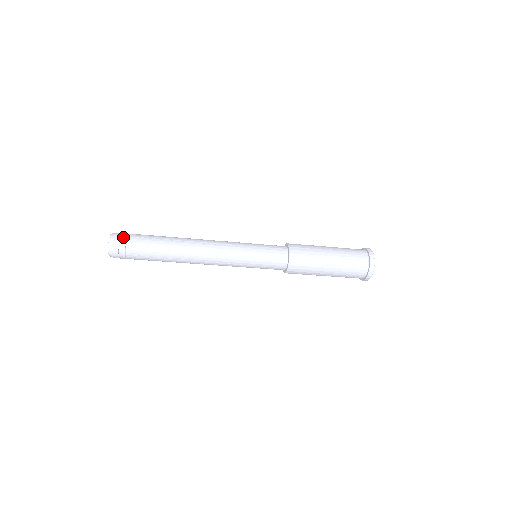
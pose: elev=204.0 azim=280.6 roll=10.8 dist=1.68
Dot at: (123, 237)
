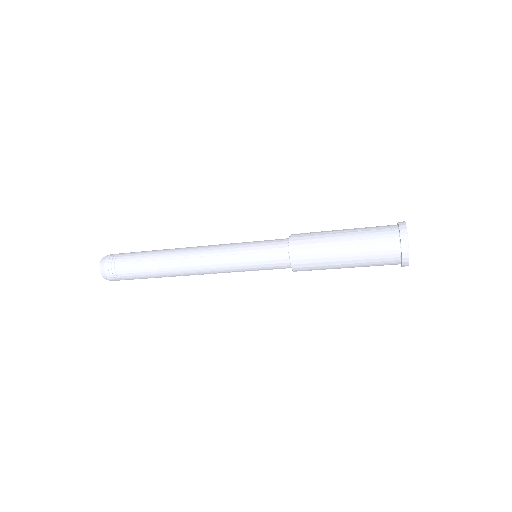
Dot at: (111, 264)
